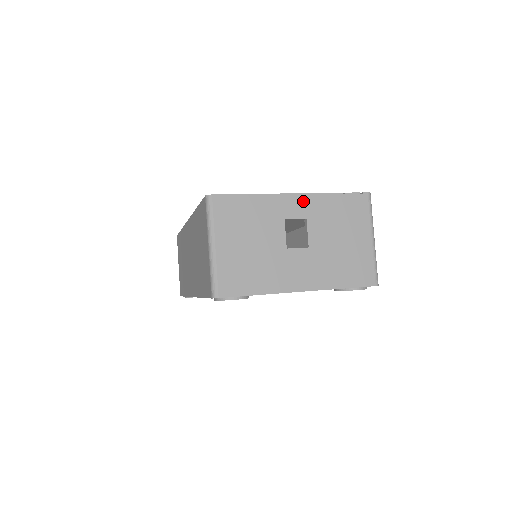
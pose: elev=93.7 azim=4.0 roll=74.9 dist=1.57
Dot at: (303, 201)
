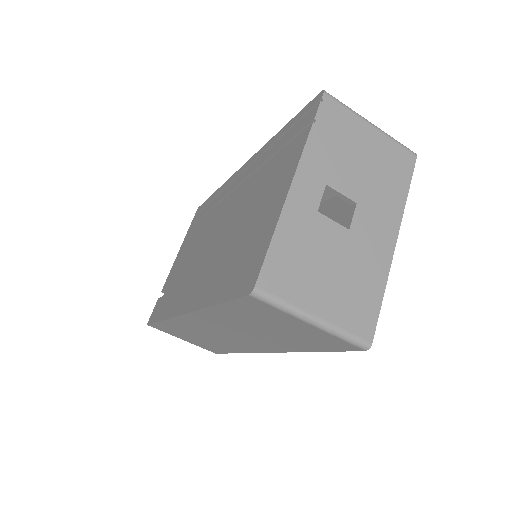
Dot at: (305, 175)
